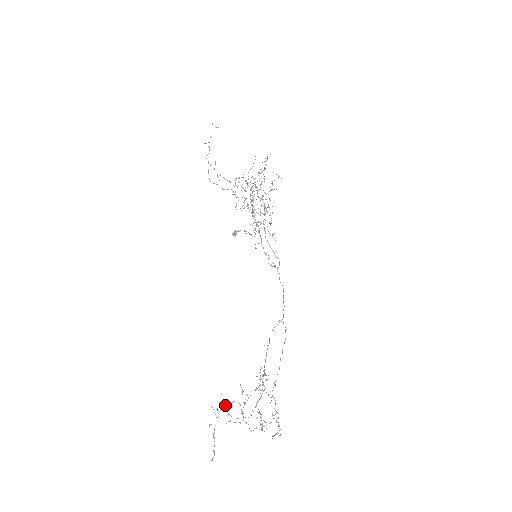
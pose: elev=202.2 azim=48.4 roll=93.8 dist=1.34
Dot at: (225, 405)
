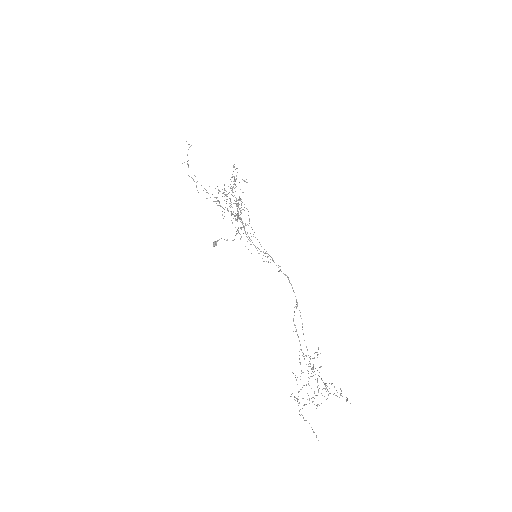
Dot at: (299, 391)
